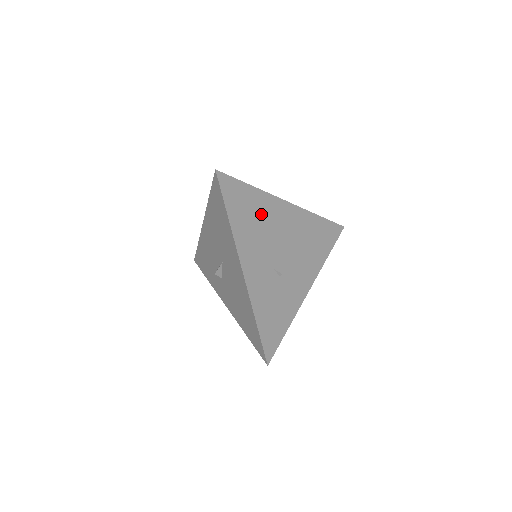
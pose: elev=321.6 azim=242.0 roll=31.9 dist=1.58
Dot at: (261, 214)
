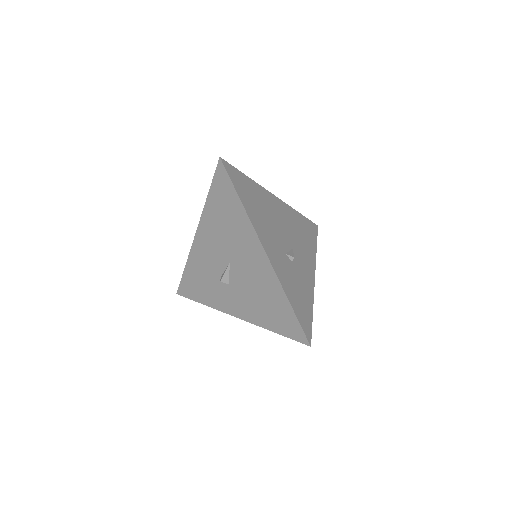
Dot at: (262, 203)
